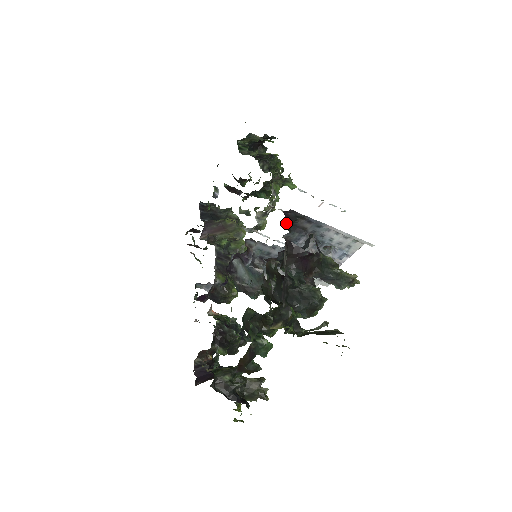
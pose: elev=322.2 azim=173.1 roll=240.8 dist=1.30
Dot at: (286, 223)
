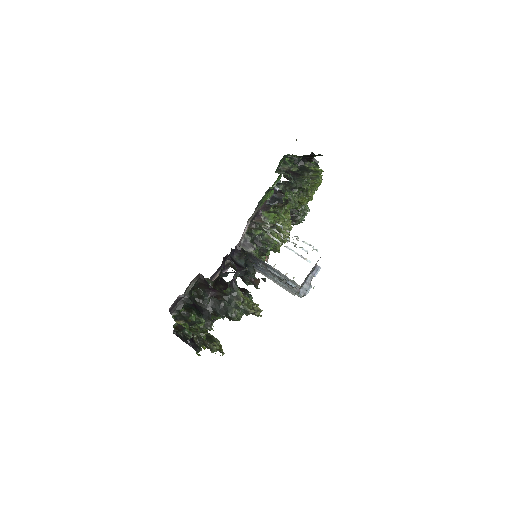
Dot at: (236, 253)
